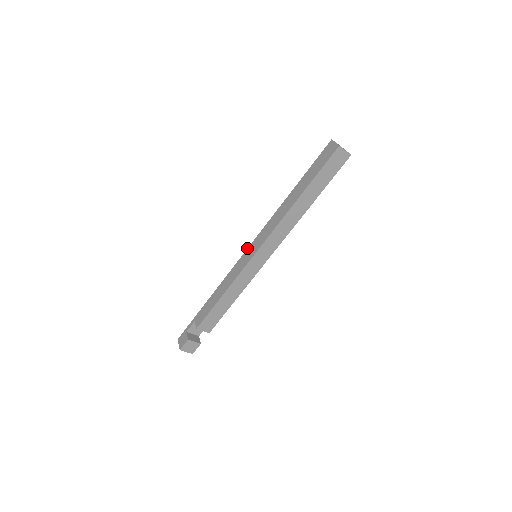
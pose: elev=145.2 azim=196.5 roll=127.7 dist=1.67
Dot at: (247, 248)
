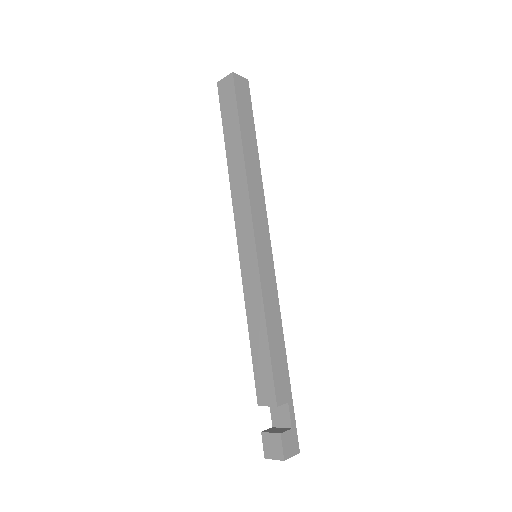
Dot at: occluded
